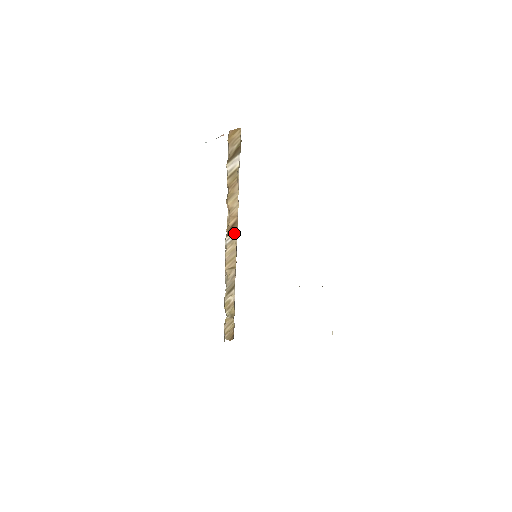
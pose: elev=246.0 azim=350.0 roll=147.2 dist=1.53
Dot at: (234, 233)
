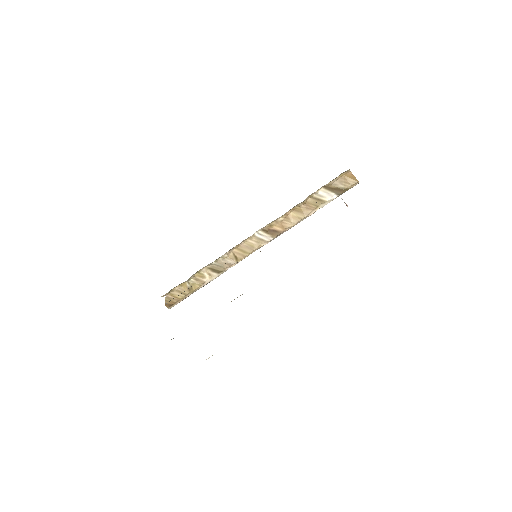
Dot at: (268, 237)
